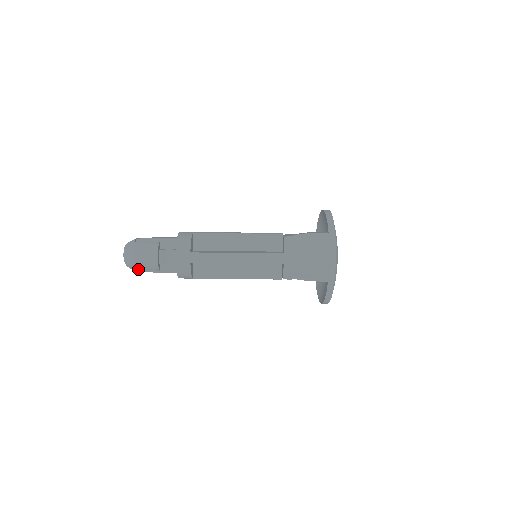
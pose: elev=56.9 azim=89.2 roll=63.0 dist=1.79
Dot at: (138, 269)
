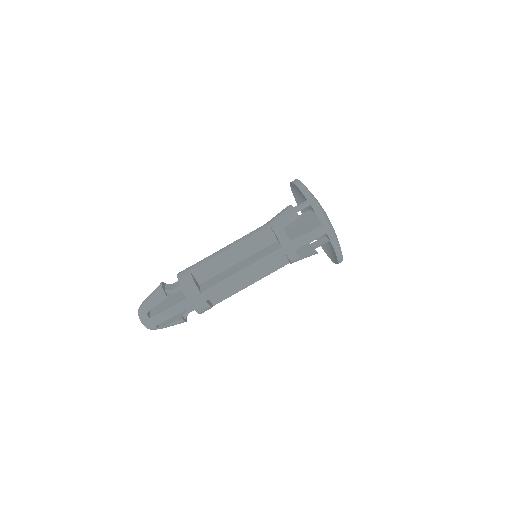
Dot at: occluded
